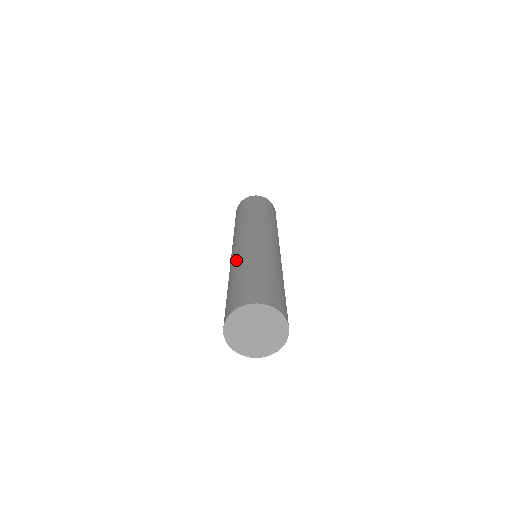
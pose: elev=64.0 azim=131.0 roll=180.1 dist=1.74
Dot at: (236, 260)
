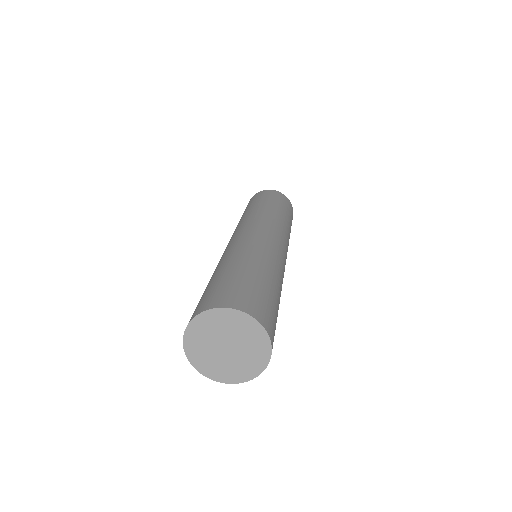
Dot at: (234, 249)
